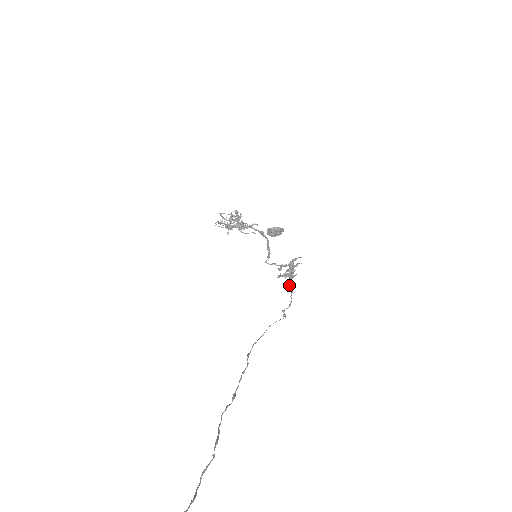
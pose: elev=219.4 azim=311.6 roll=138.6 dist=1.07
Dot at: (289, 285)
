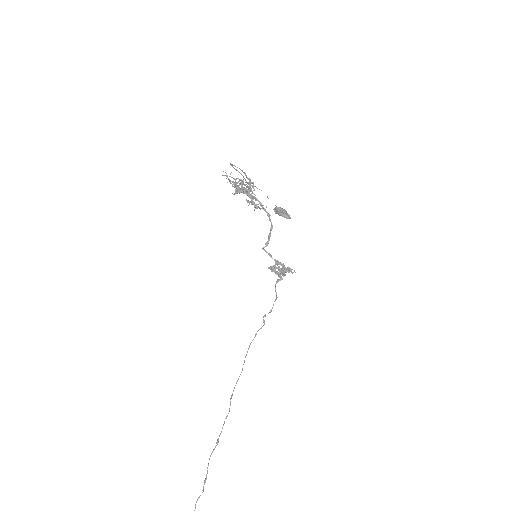
Dot at: (276, 292)
